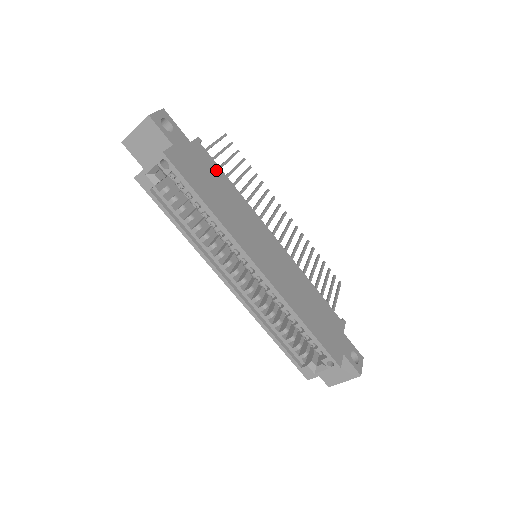
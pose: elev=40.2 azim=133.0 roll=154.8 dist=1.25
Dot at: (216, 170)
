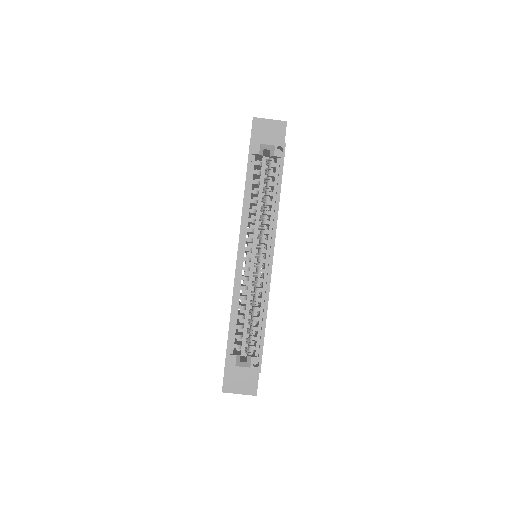
Dot at: occluded
